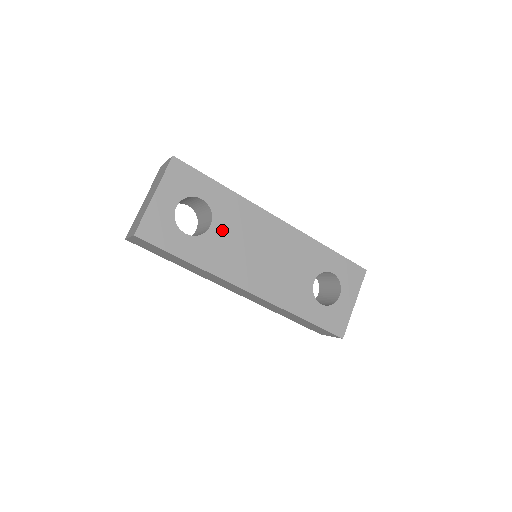
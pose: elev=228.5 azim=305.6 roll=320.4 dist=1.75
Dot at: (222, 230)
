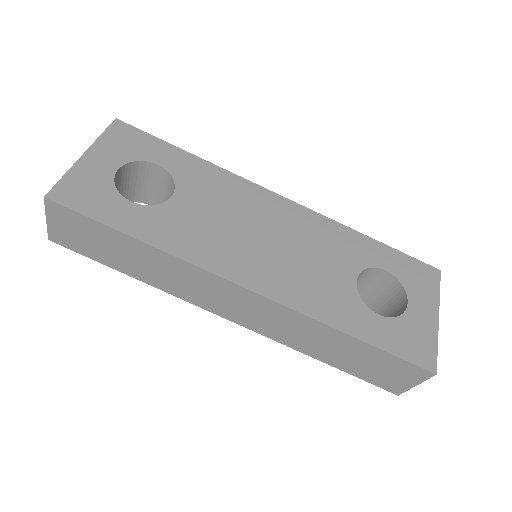
Dot at: (191, 202)
